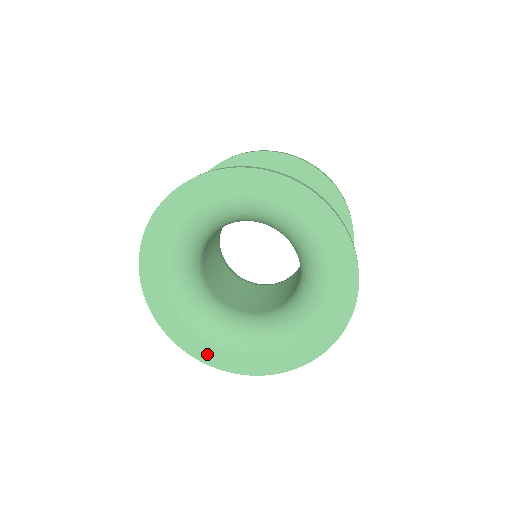
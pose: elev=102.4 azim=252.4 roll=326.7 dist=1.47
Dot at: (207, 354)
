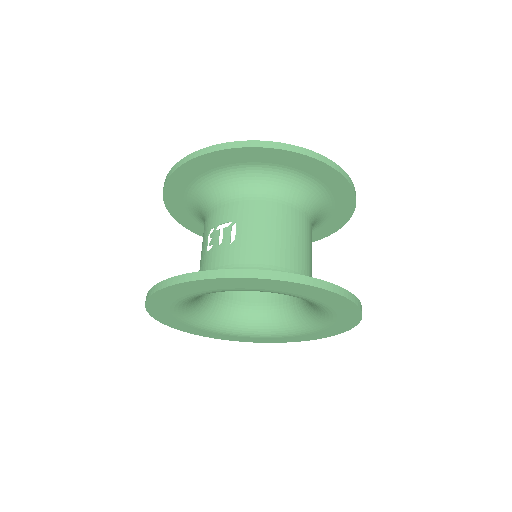
Dot at: (229, 338)
